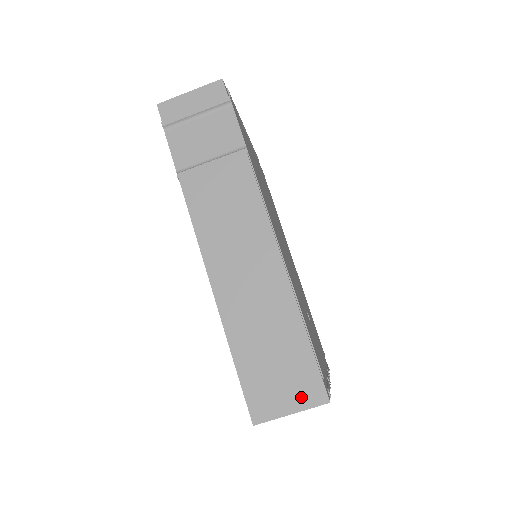
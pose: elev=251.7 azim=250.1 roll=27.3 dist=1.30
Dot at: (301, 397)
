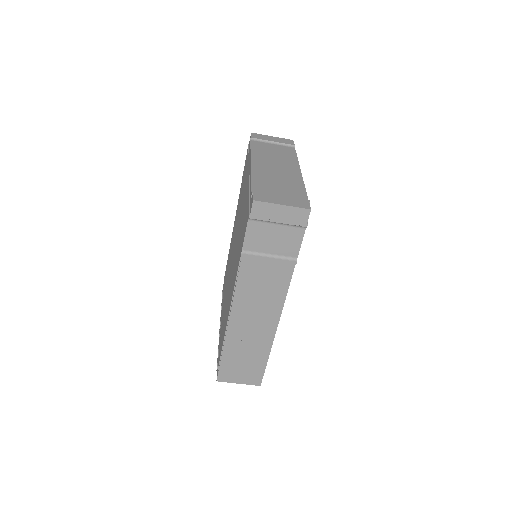
Dot at: (248, 380)
